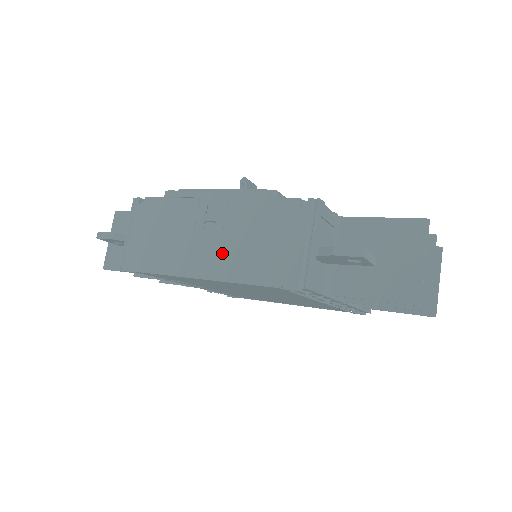
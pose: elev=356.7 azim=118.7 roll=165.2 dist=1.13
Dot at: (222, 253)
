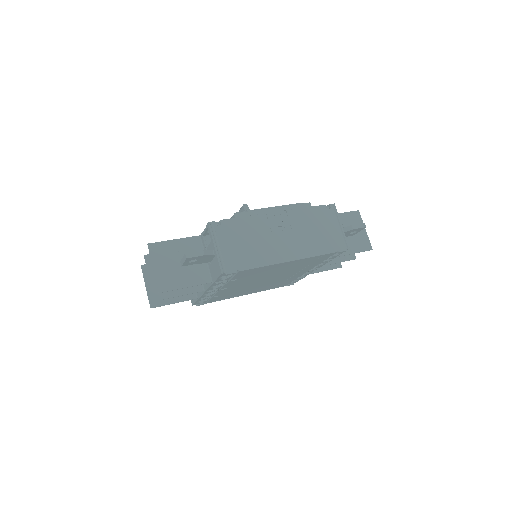
Dot at: (297, 243)
